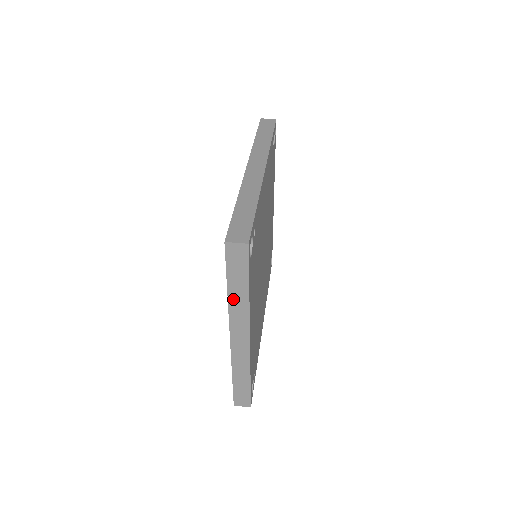
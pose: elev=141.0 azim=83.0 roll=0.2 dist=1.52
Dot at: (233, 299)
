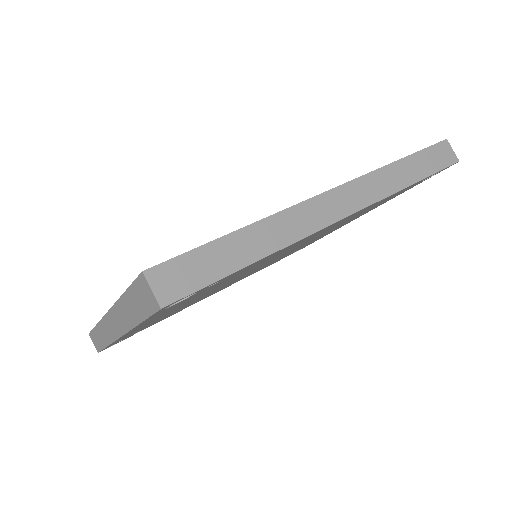
Dot at: (123, 305)
